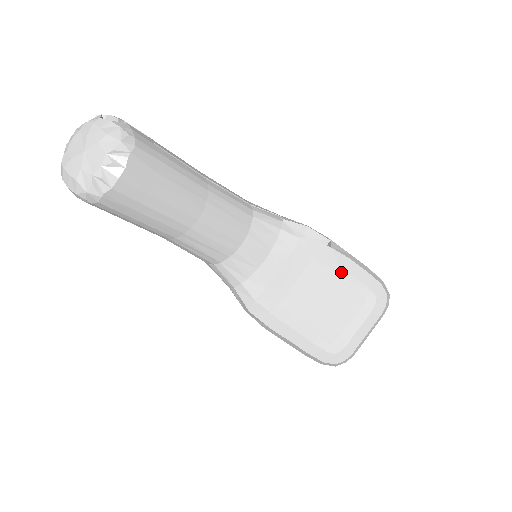
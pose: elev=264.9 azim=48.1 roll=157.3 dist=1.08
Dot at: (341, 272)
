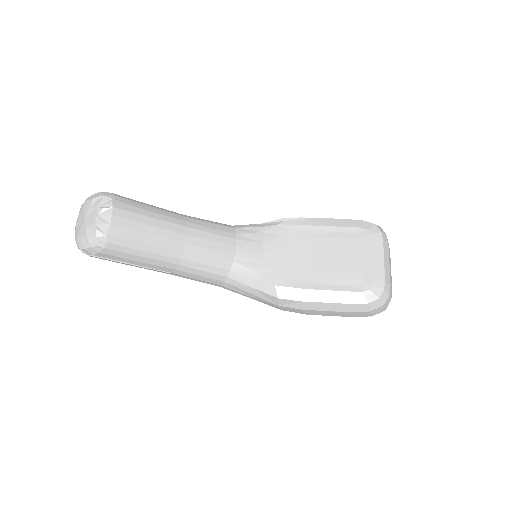
Dot at: (327, 229)
